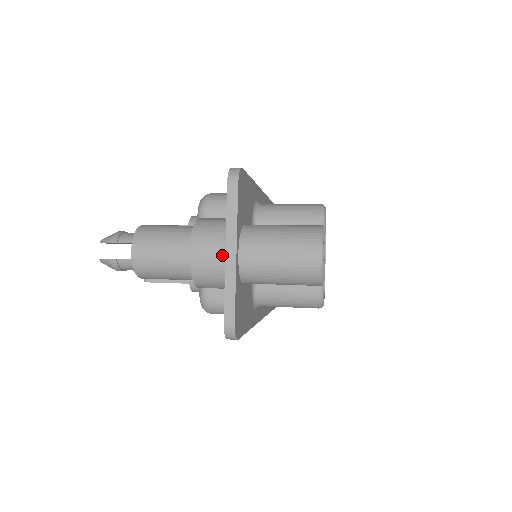
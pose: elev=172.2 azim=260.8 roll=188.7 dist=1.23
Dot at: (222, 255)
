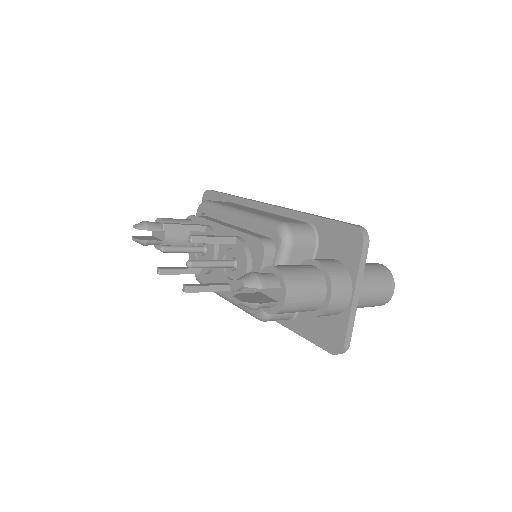
Dot at: (349, 297)
